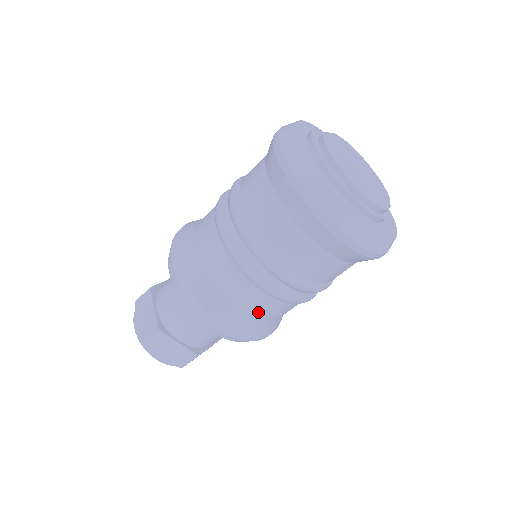
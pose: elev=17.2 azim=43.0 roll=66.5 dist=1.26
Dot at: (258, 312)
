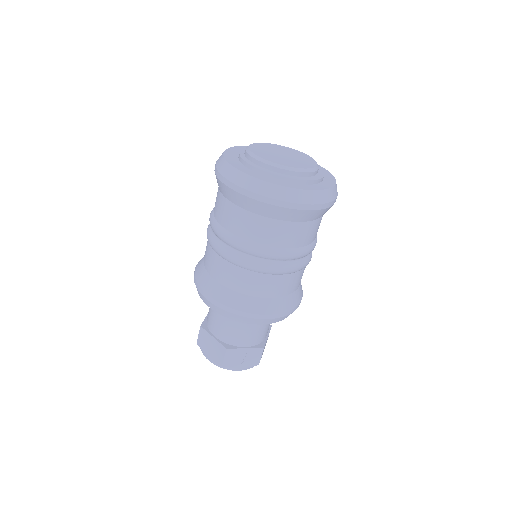
Dot at: occluded
